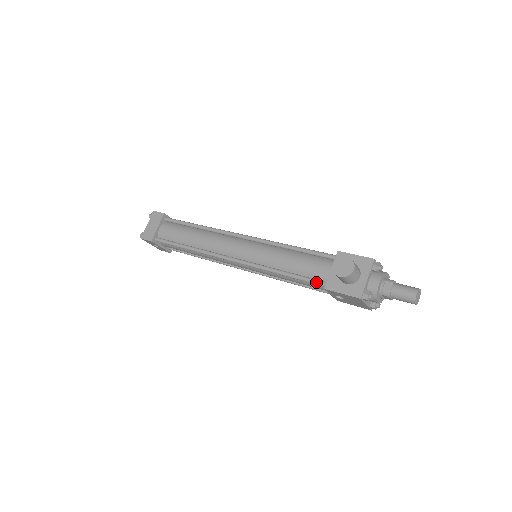
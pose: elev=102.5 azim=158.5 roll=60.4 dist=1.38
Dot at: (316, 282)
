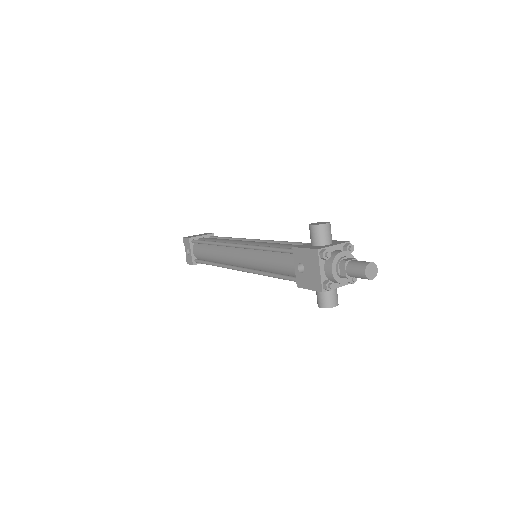
Dot at: (290, 248)
